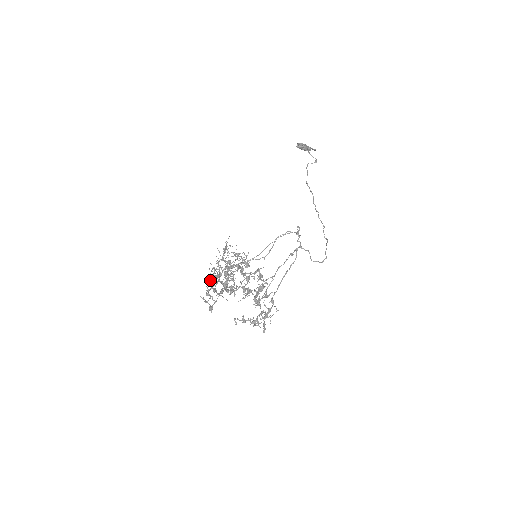
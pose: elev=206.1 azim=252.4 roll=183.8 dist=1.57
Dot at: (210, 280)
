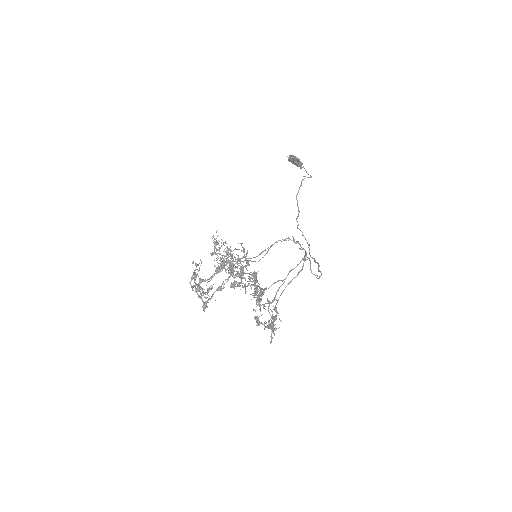
Dot at: occluded
